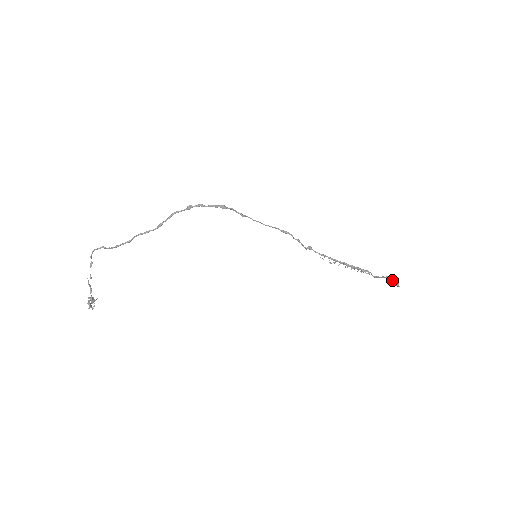
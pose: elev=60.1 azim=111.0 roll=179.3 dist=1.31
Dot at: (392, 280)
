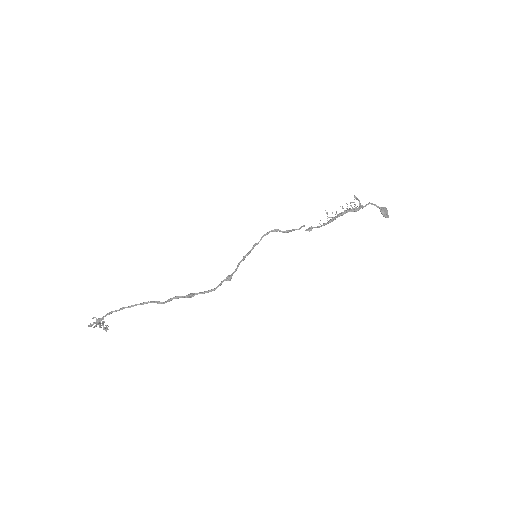
Dot at: (384, 216)
